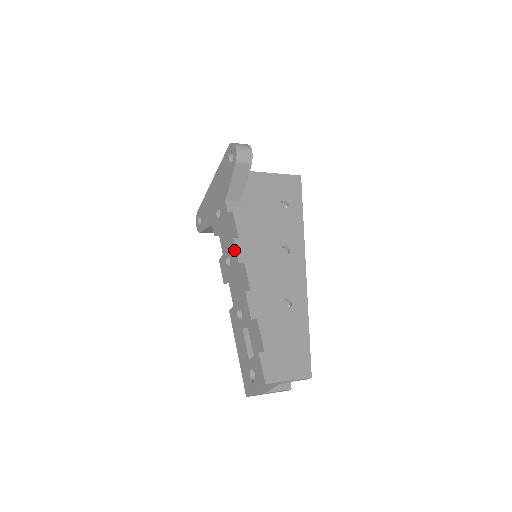
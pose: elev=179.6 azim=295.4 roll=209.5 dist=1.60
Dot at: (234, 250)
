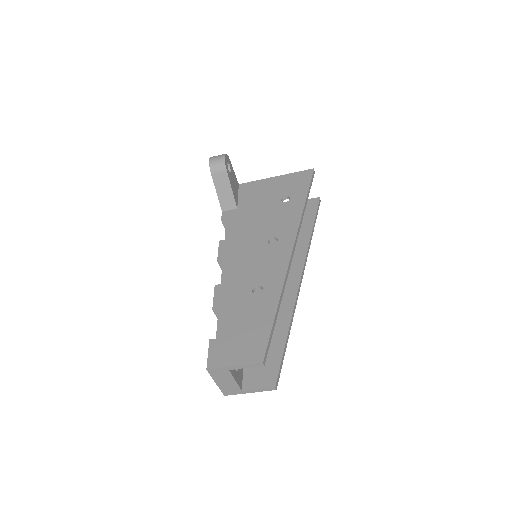
Dot at: (219, 251)
